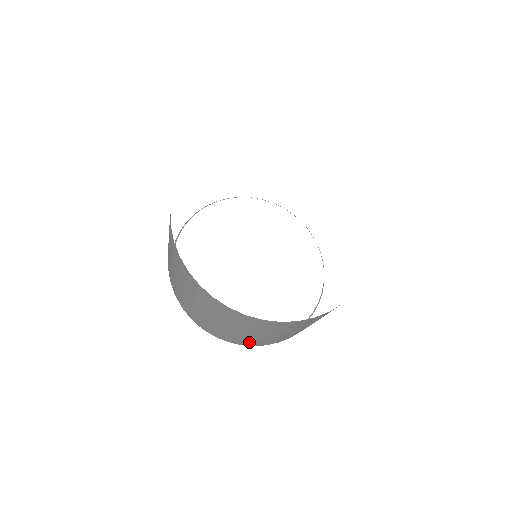
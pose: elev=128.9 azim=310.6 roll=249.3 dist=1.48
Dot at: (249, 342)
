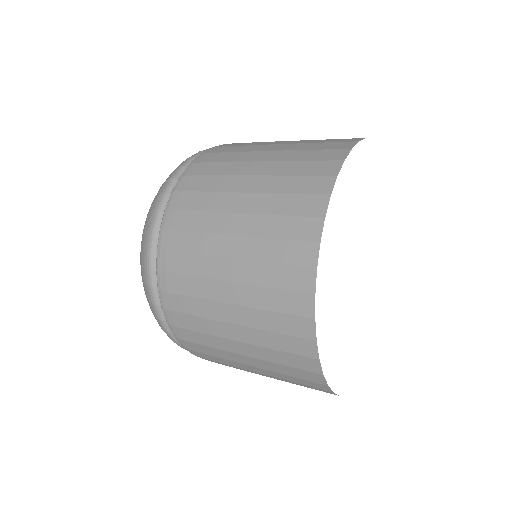
Dot at: occluded
